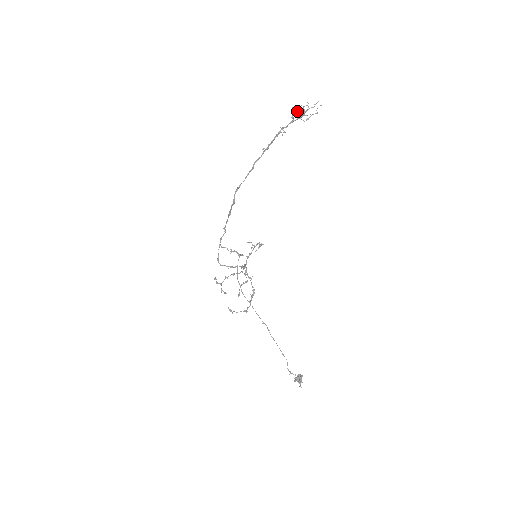
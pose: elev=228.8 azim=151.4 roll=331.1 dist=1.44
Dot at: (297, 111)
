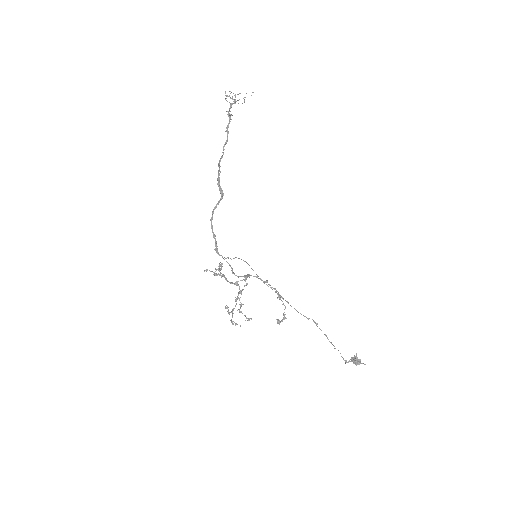
Dot at: (226, 98)
